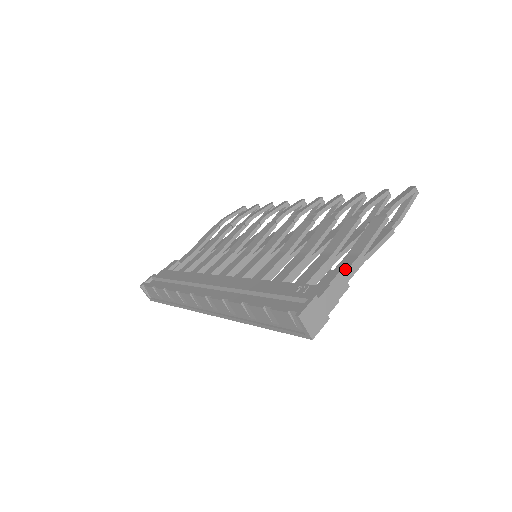
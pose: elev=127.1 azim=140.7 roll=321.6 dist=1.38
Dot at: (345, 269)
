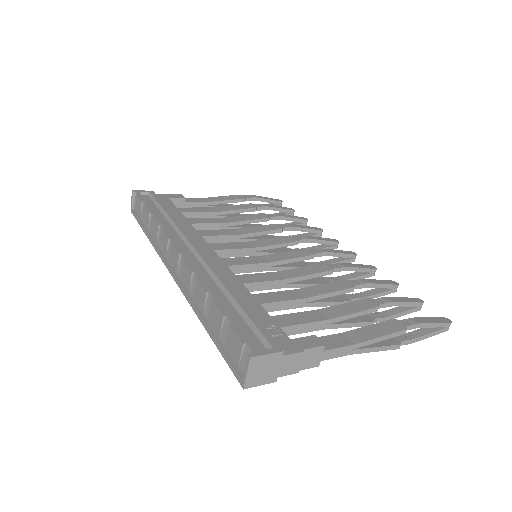
Dot at: (329, 347)
